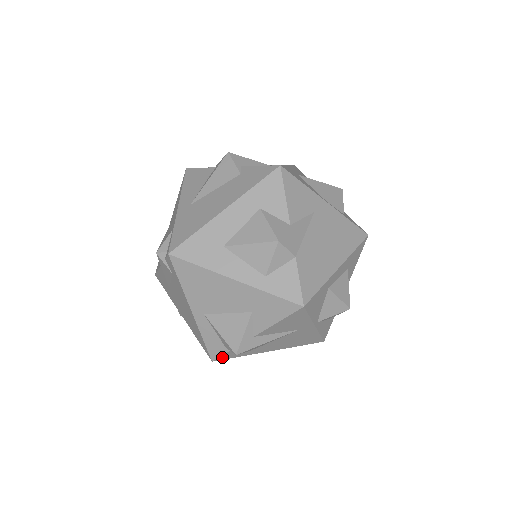
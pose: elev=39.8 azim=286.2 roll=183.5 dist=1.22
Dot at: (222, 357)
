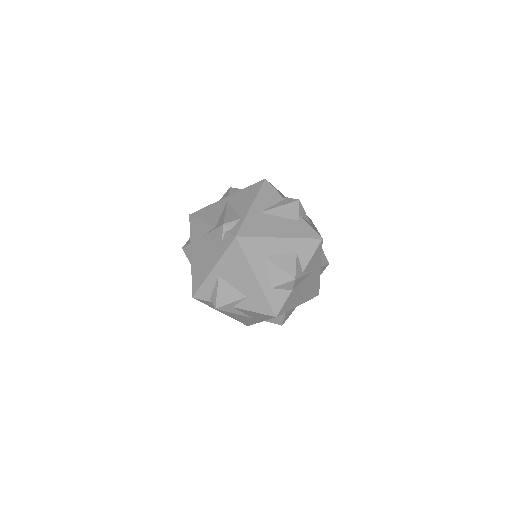
Dot at: (200, 300)
